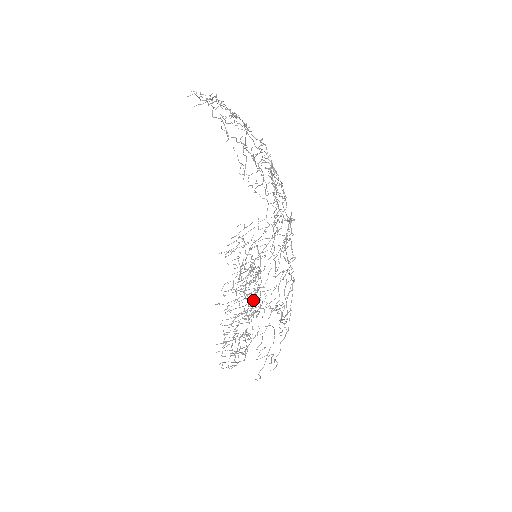
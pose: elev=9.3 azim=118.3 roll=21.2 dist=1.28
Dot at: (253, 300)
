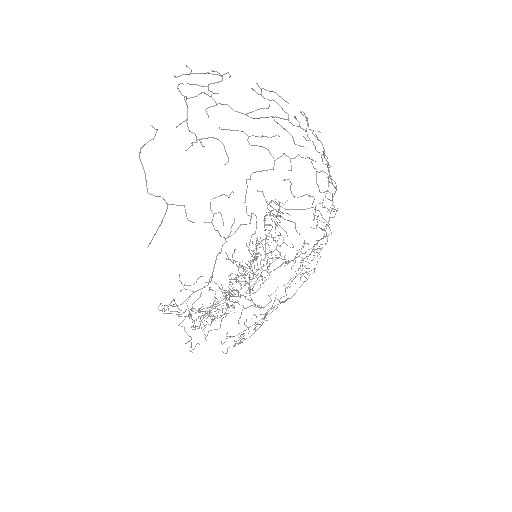
Dot at: occluded
